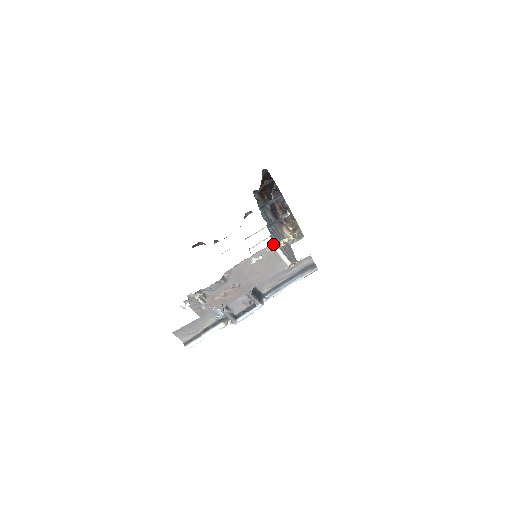
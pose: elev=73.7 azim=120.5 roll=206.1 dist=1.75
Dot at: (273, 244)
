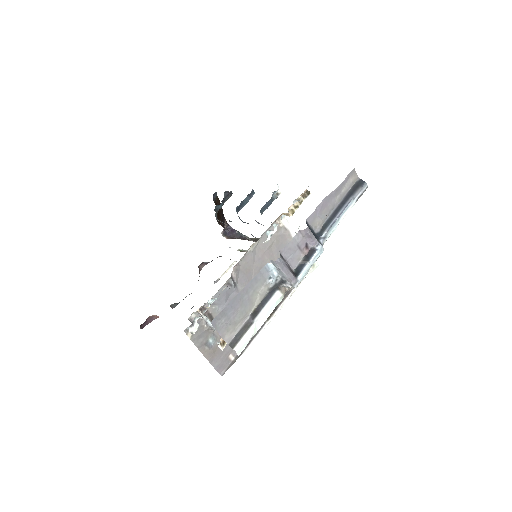
Dot at: occluded
